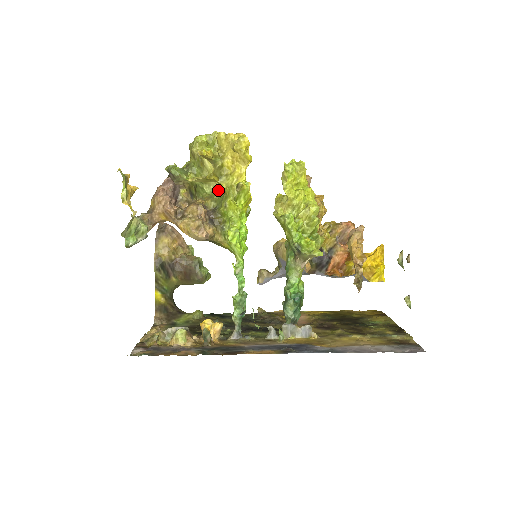
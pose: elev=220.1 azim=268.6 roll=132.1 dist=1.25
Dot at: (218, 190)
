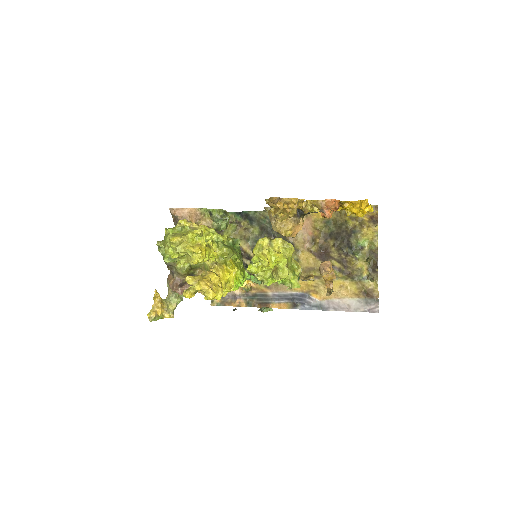
Dot at: (207, 263)
